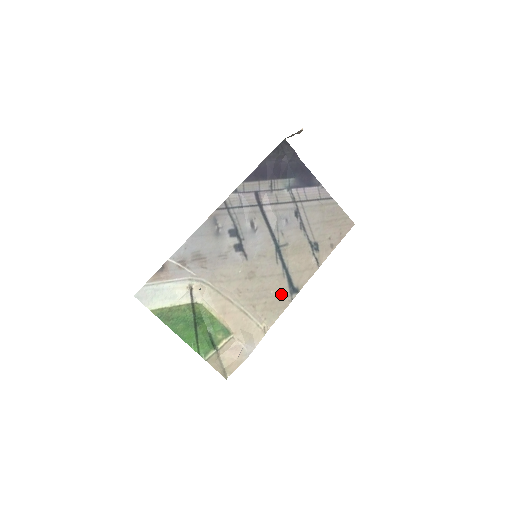
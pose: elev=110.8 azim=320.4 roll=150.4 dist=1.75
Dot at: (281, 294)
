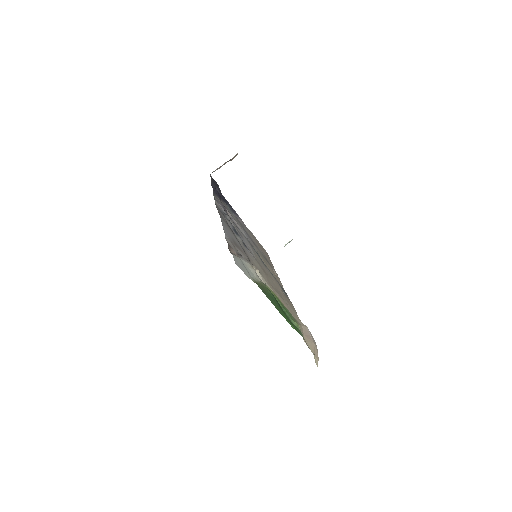
Dot at: (283, 293)
